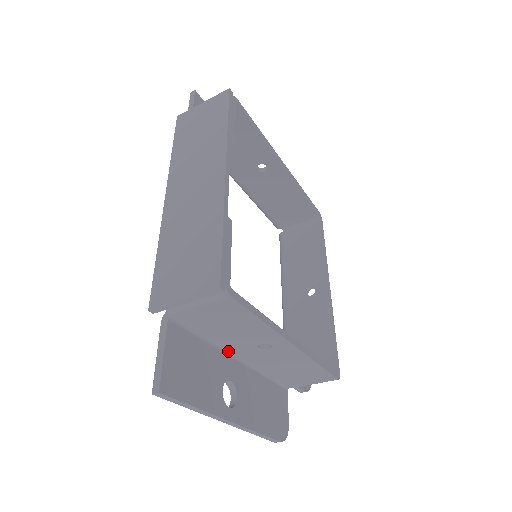
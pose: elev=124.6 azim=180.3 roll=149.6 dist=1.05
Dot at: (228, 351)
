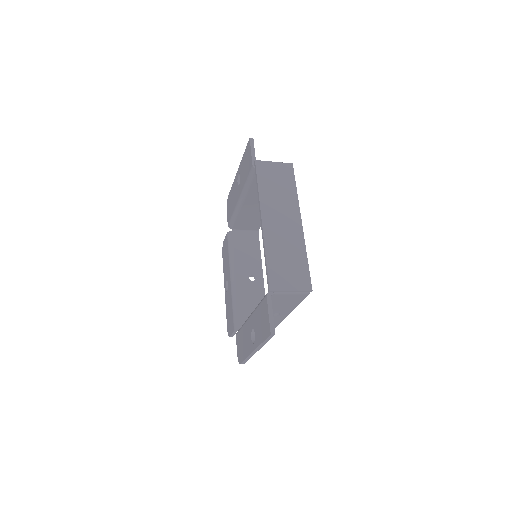
Dot at: occluded
